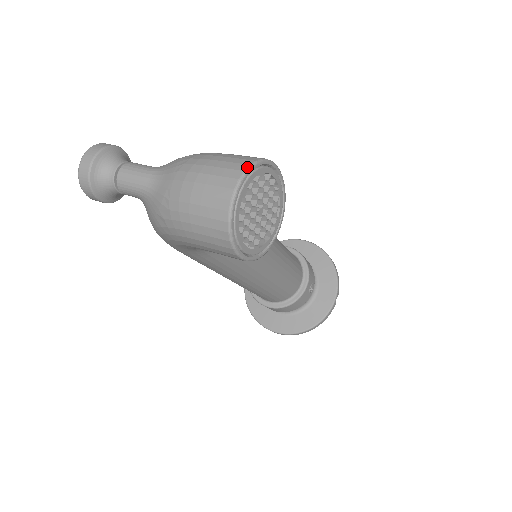
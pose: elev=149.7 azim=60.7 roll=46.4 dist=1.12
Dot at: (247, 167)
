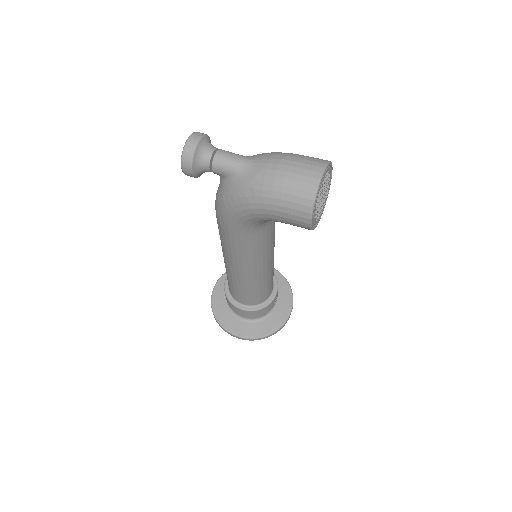
Dot at: (327, 162)
